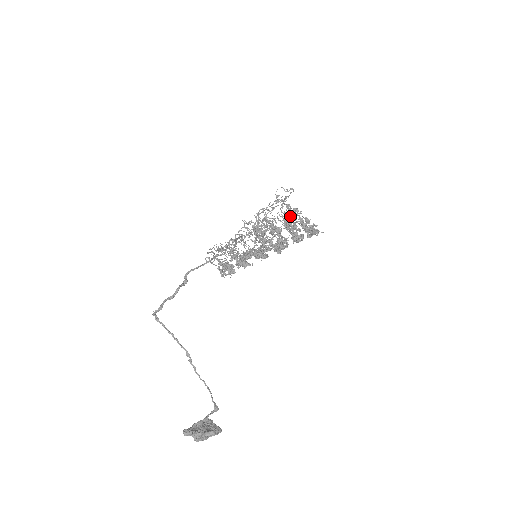
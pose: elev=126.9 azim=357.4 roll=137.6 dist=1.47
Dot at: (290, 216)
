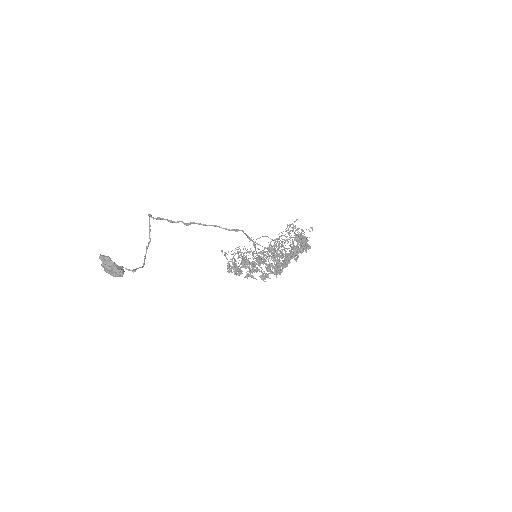
Dot at: occluded
